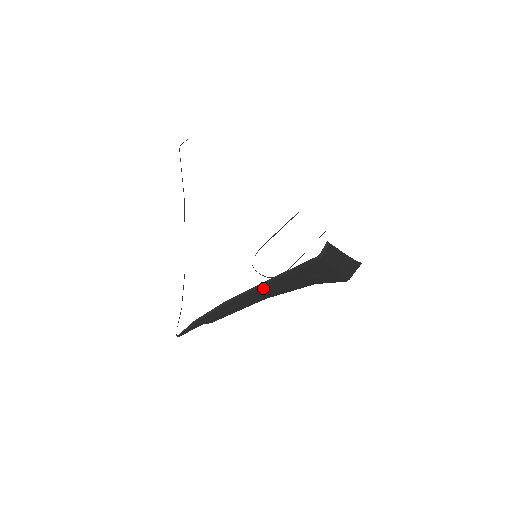
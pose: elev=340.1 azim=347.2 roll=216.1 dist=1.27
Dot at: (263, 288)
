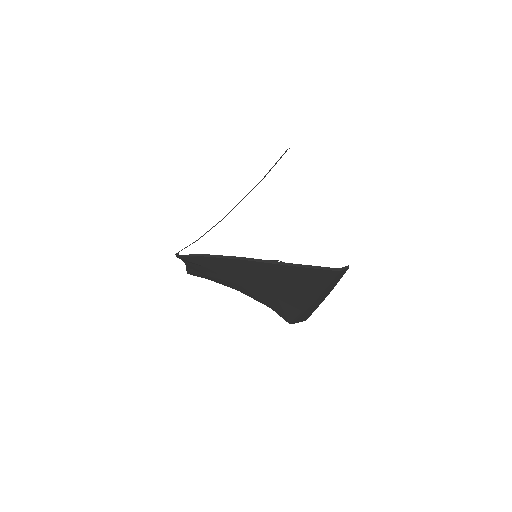
Dot at: (272, 268)
